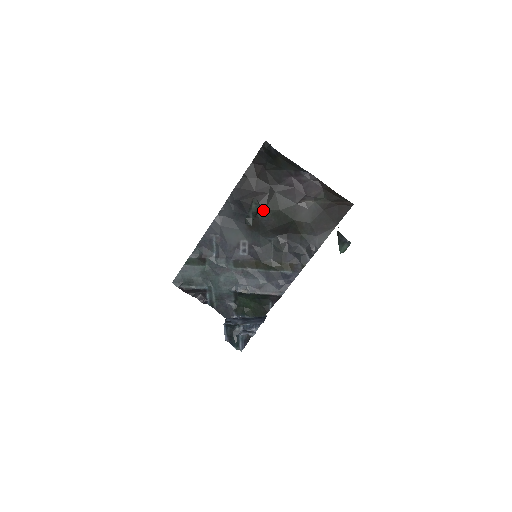
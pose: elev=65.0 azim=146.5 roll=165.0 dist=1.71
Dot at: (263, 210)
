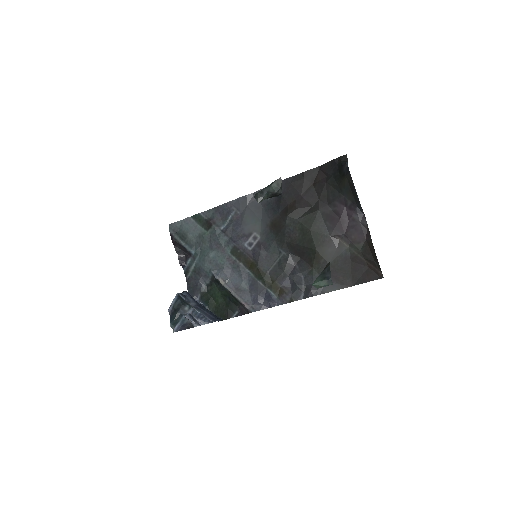
Dot at: (295, 218)
